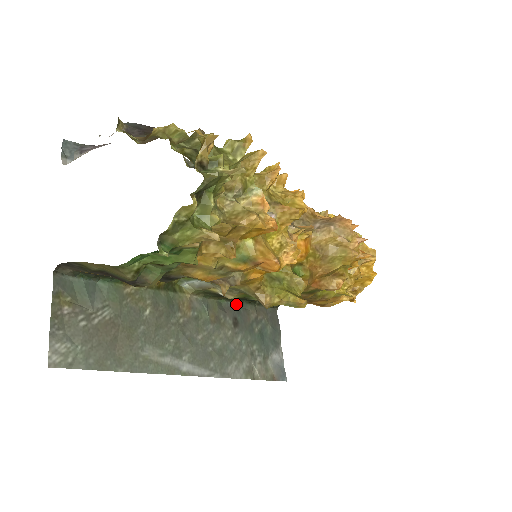
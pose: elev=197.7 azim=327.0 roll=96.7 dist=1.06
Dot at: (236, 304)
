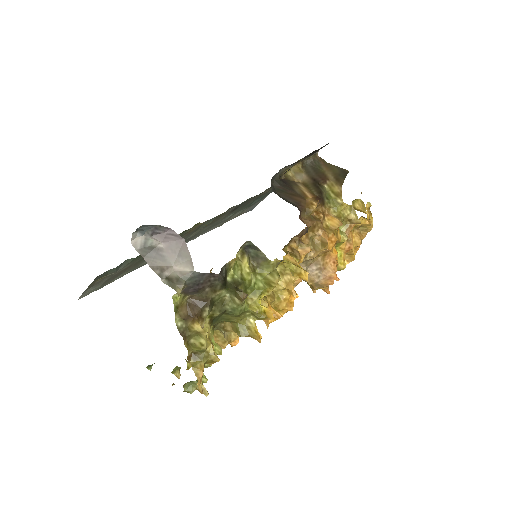
Dot at: occluded
